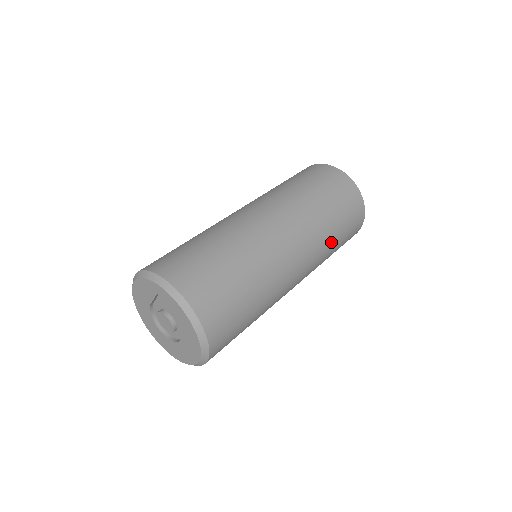
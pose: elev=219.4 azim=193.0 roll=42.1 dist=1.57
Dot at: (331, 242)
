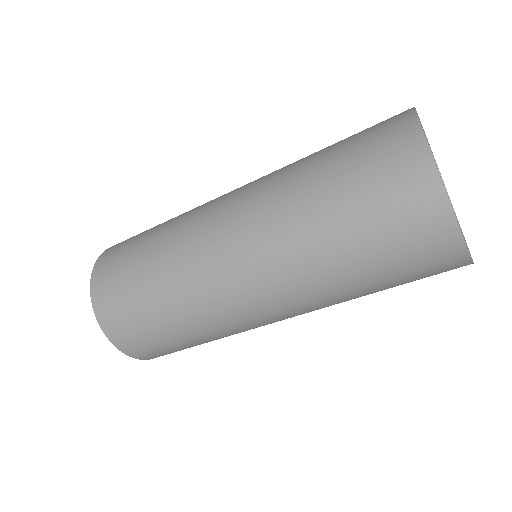
Dot at: (328, 257)
